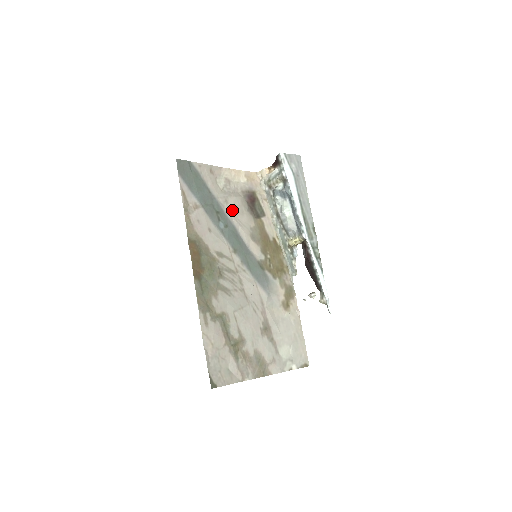
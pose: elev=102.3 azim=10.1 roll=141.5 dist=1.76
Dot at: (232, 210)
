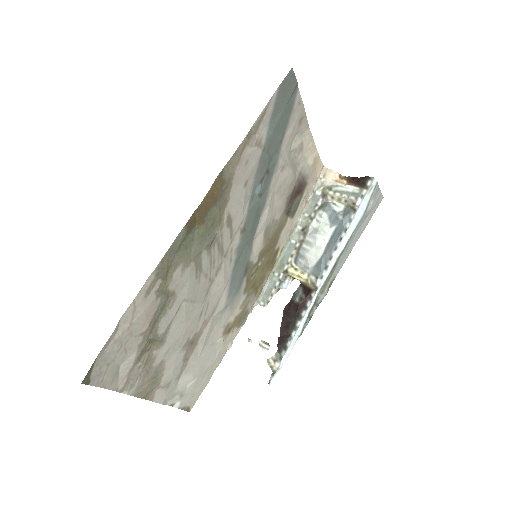
Dot at: (278, 183)
